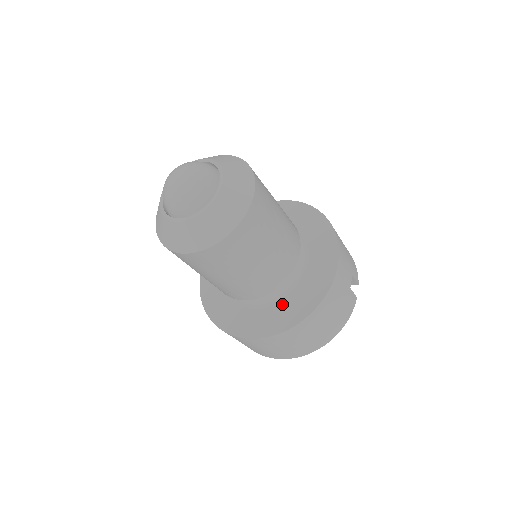
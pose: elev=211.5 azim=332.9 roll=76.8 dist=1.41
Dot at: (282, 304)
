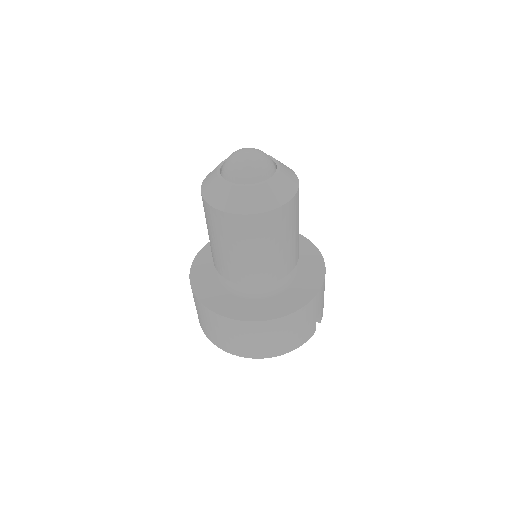
Dot at: (261, 301)
